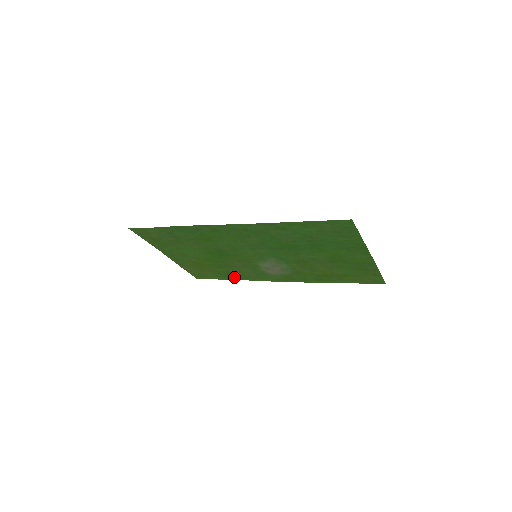
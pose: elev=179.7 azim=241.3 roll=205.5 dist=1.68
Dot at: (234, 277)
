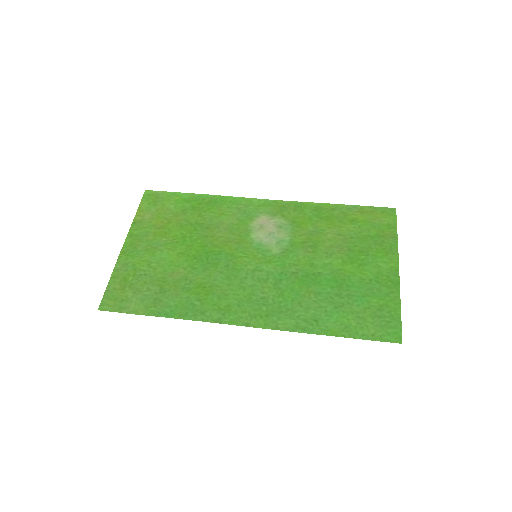
Dot at: (203, 200)
